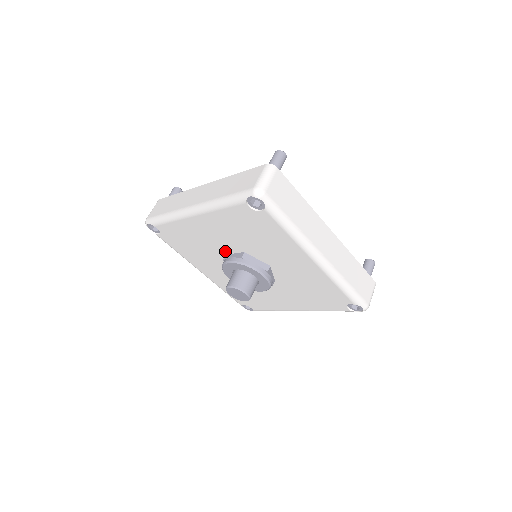
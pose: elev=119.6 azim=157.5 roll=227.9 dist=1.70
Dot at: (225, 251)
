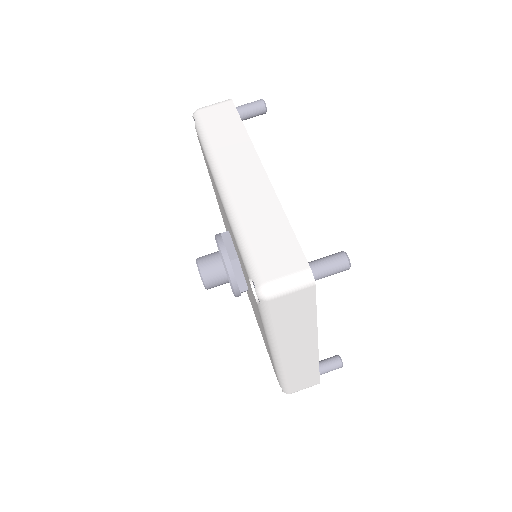
Dot at: occluded
